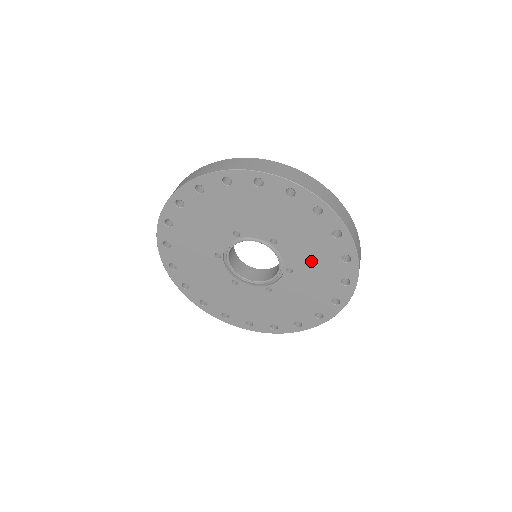
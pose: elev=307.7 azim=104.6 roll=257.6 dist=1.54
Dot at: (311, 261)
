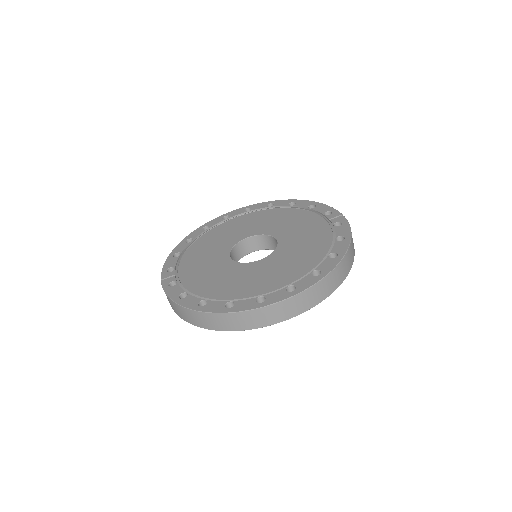
Dot at: occluded
